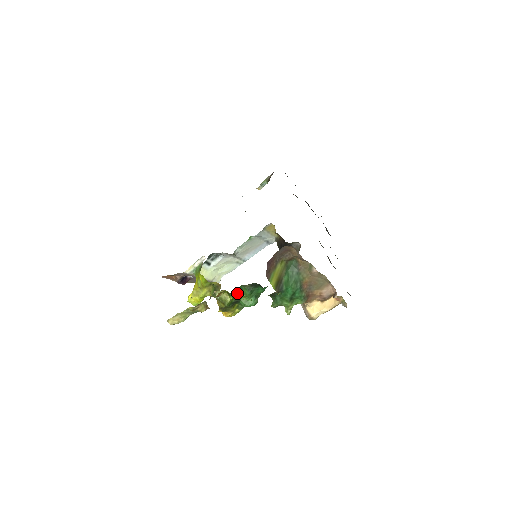
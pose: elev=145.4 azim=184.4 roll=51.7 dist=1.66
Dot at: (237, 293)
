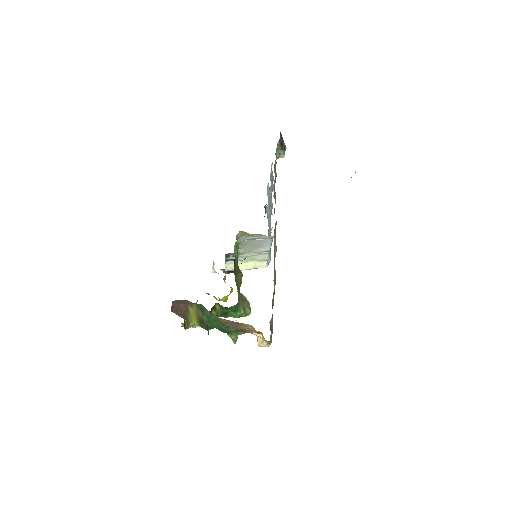
Dot at: (218, 308)
